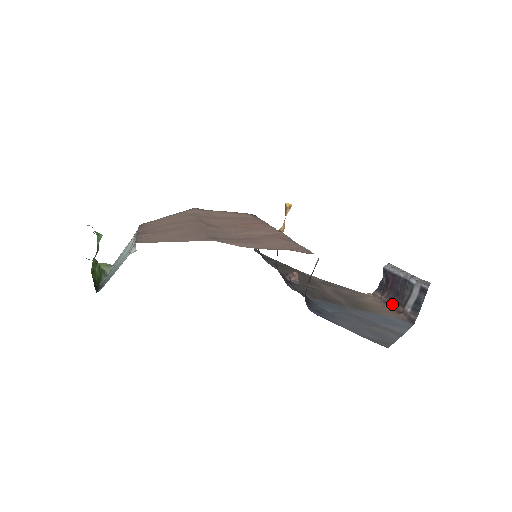
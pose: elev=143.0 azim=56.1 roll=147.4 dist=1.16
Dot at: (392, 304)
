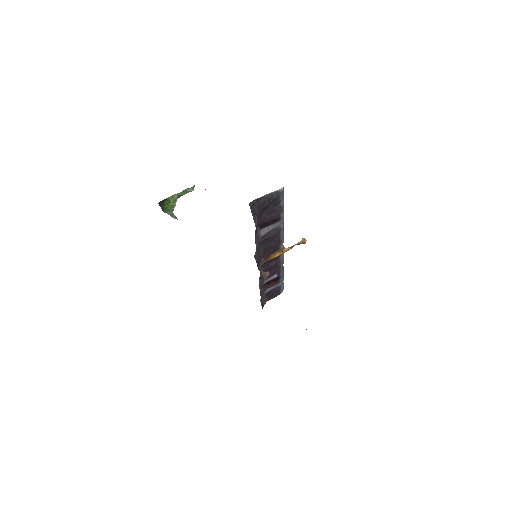
Dot at: occluded
